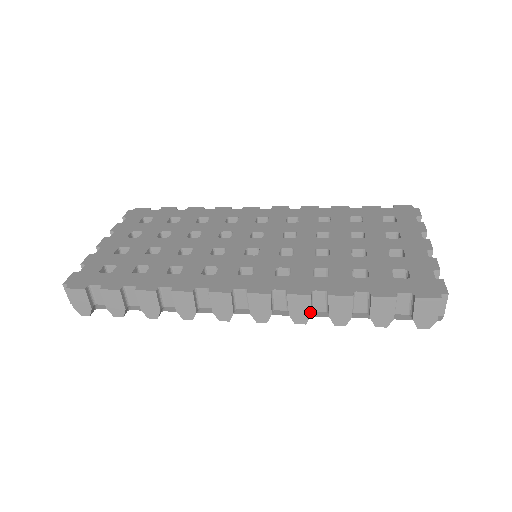
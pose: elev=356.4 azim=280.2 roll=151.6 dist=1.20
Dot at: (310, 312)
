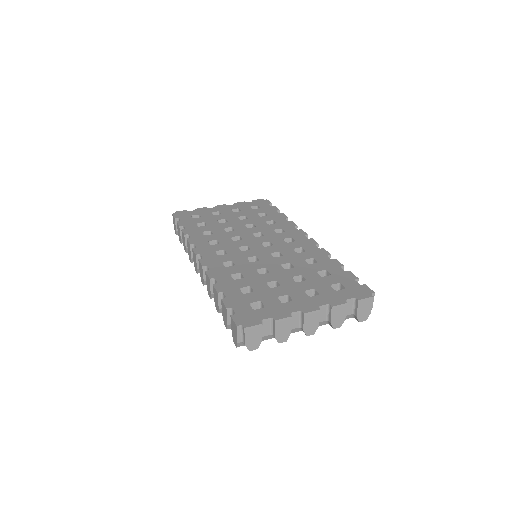
Dot at: (210, 291)
